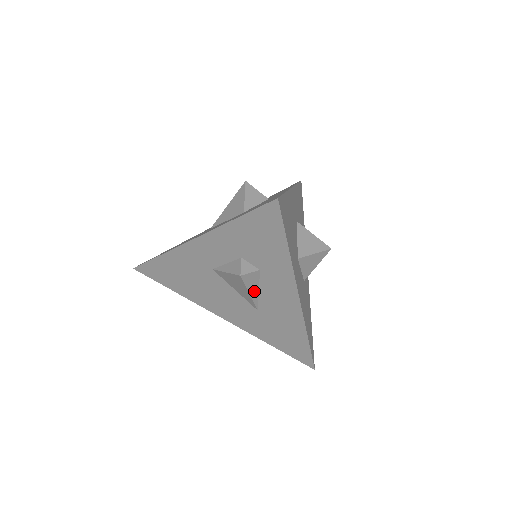
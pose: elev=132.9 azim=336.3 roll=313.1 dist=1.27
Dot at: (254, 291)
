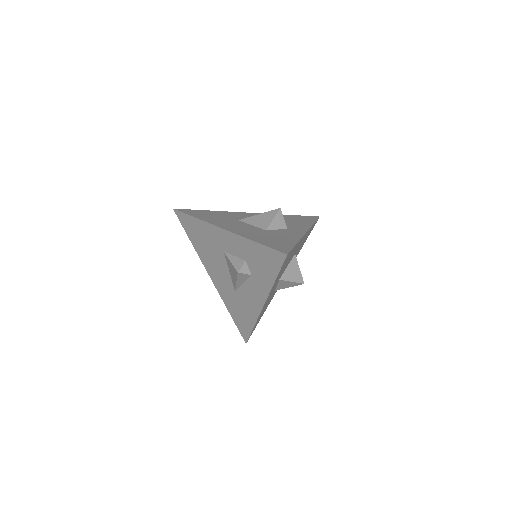
Dot at: (240, 282)
